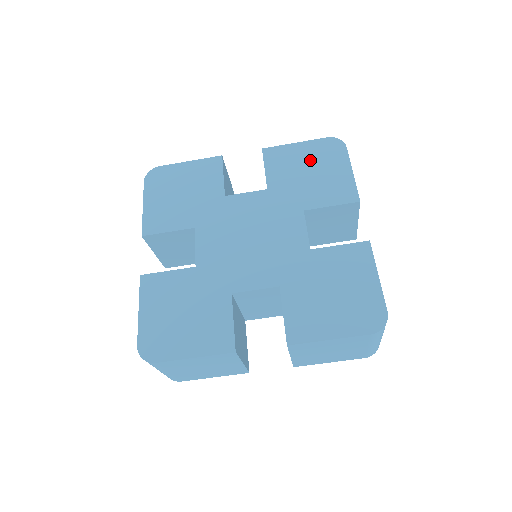
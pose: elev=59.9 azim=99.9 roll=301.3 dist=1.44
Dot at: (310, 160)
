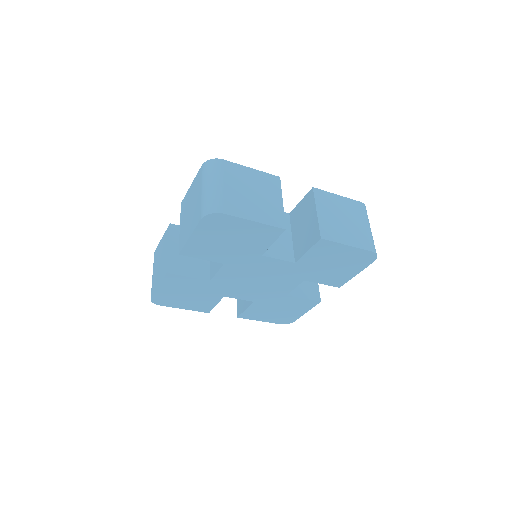
Dot at: (342, 259)
